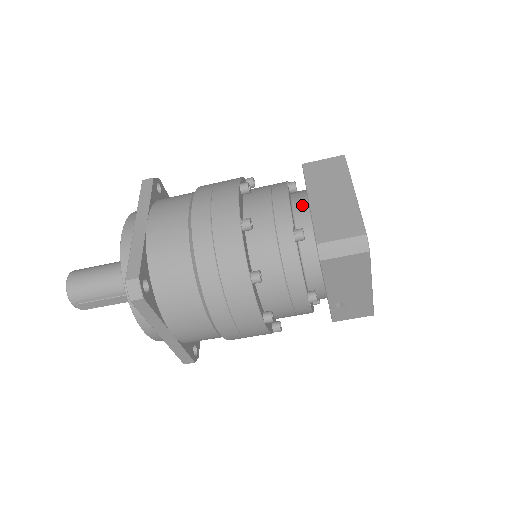
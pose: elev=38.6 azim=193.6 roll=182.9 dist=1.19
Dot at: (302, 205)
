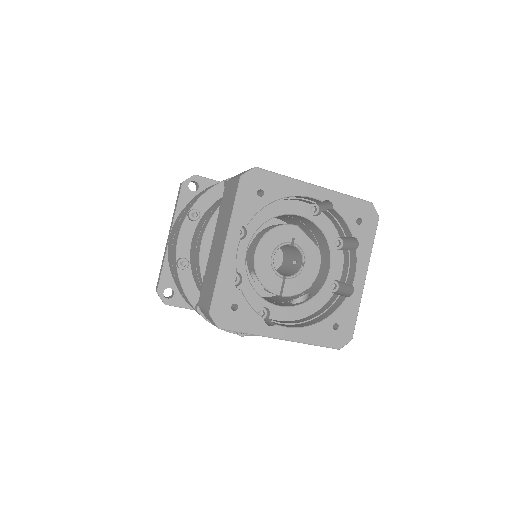
Dot at: occluded
